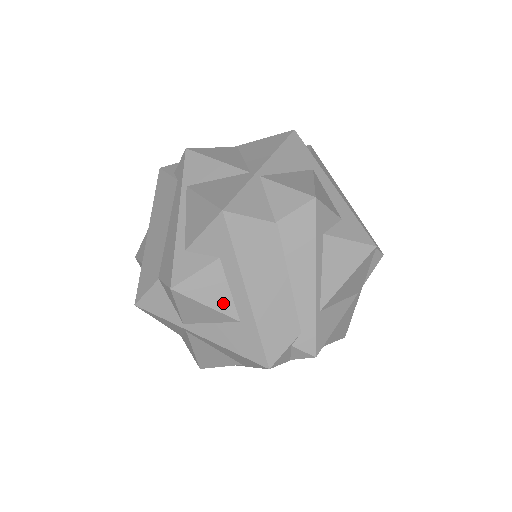
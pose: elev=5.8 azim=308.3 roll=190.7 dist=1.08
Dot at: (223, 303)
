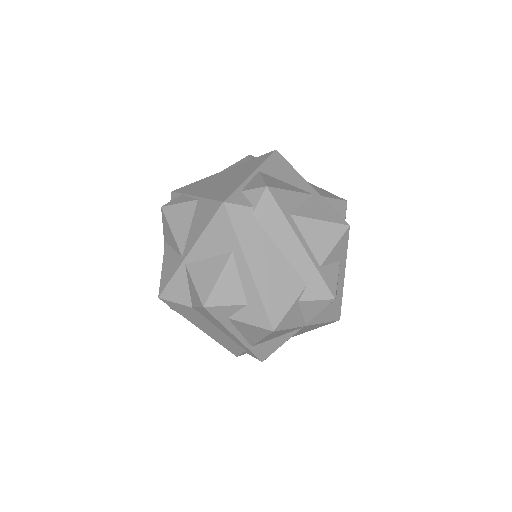
Dot at: occluded
